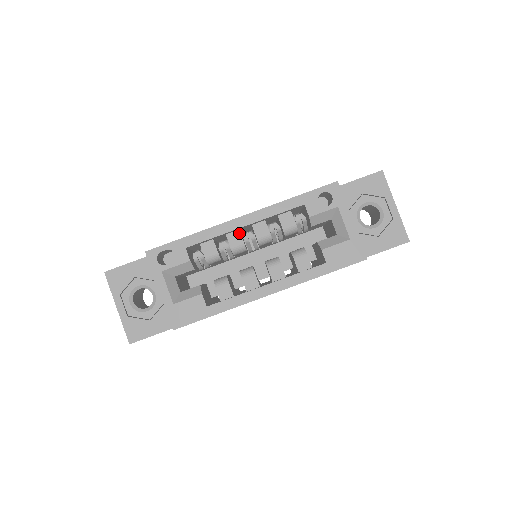
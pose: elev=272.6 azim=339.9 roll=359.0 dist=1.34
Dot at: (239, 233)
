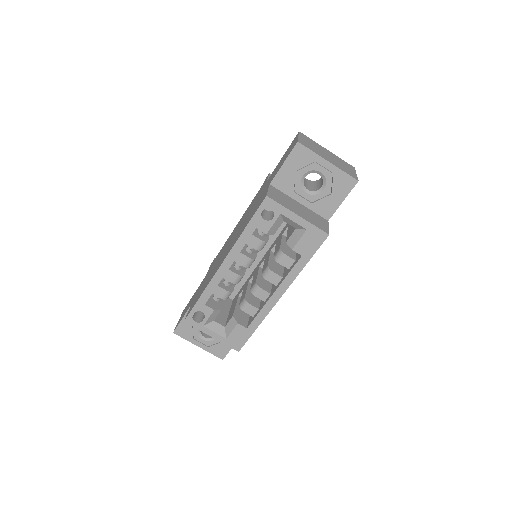
Dot at: (230, 271)
